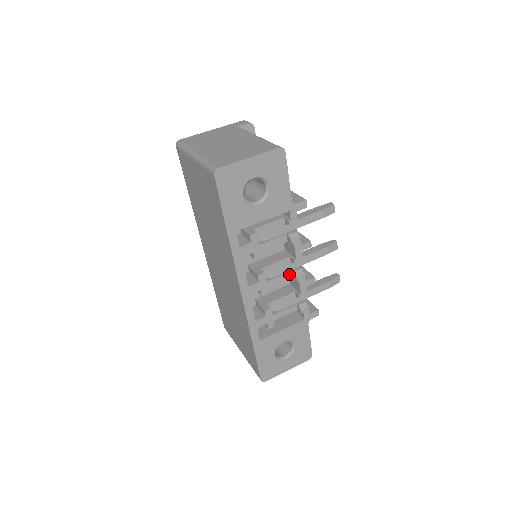
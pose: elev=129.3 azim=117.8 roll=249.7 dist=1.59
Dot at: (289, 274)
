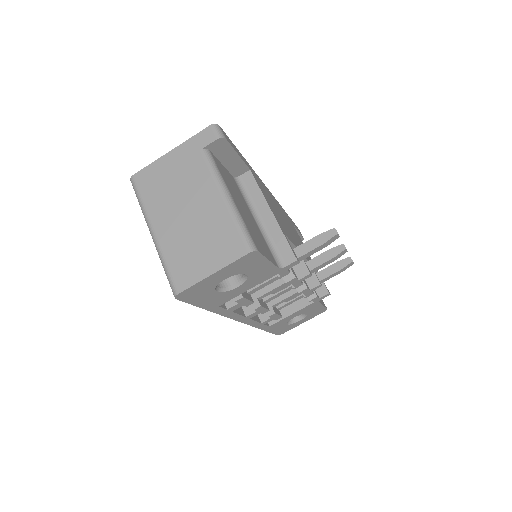
Dot at: (291, 287)
